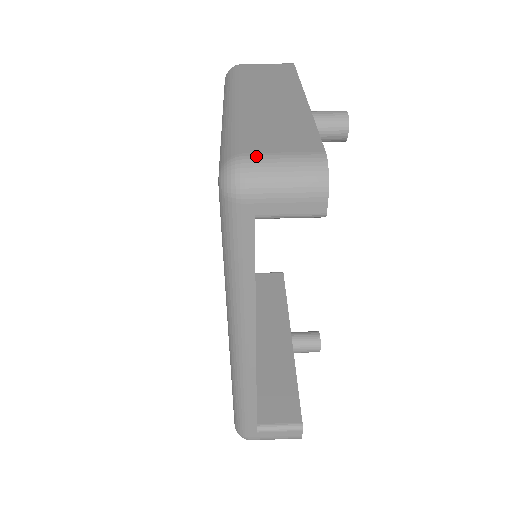
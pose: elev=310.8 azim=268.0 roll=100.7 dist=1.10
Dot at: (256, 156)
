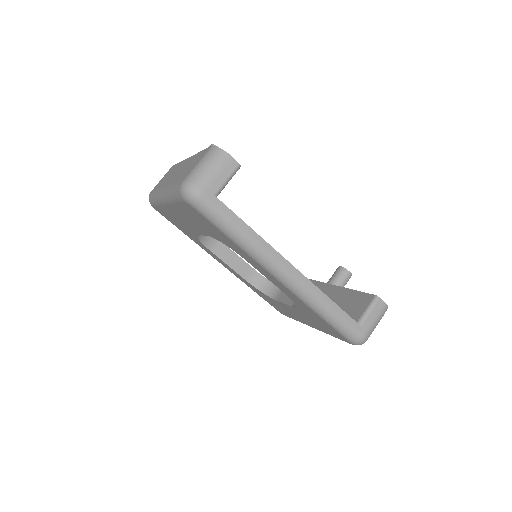
Dot at: (188, 175)
